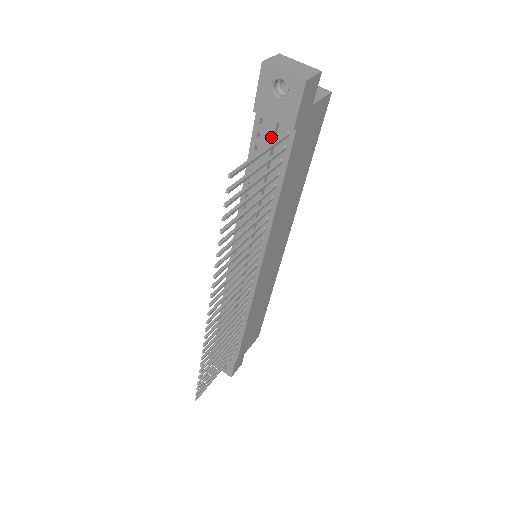
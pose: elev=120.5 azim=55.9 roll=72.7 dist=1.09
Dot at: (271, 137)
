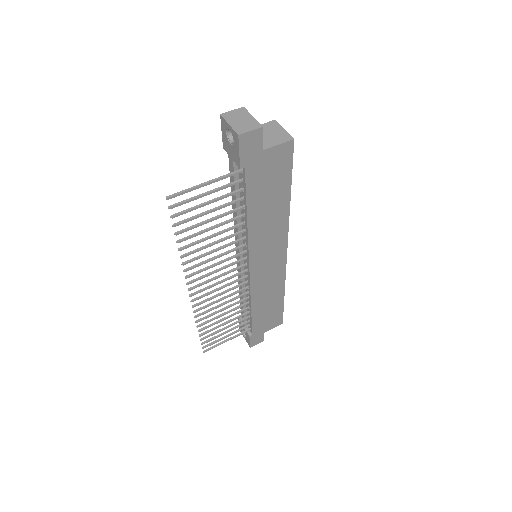
Dot at: (233, 170)
